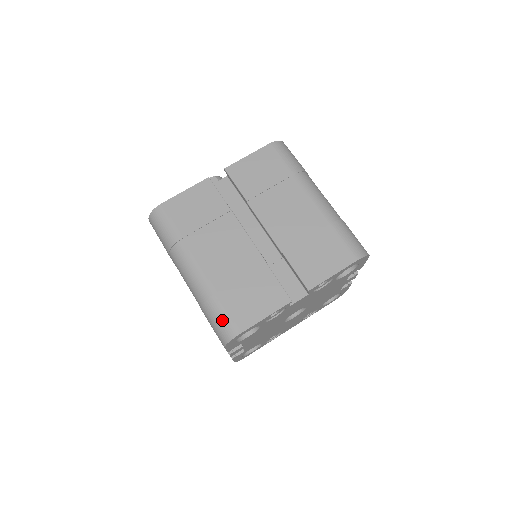
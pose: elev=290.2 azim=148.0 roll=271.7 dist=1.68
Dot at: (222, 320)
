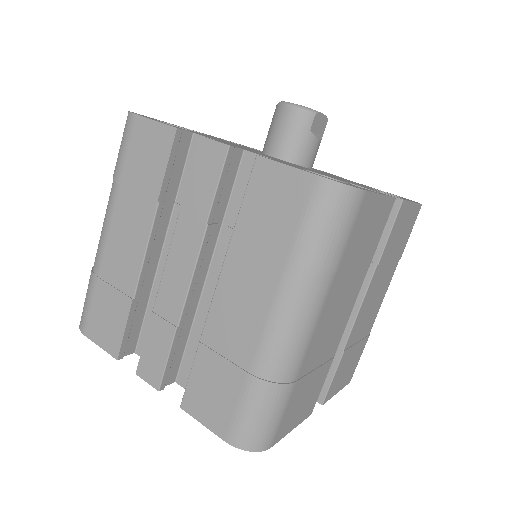
Dot at: (272, 422)
